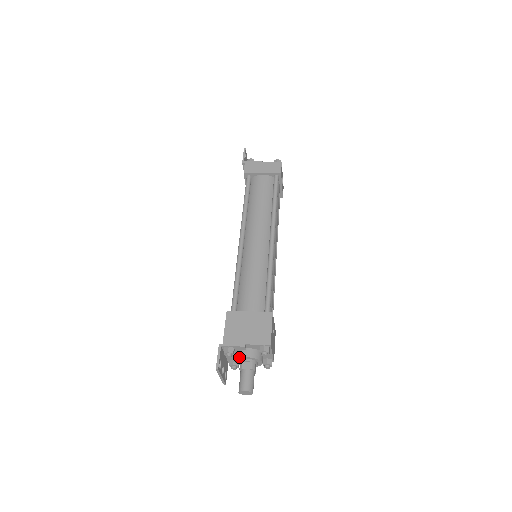
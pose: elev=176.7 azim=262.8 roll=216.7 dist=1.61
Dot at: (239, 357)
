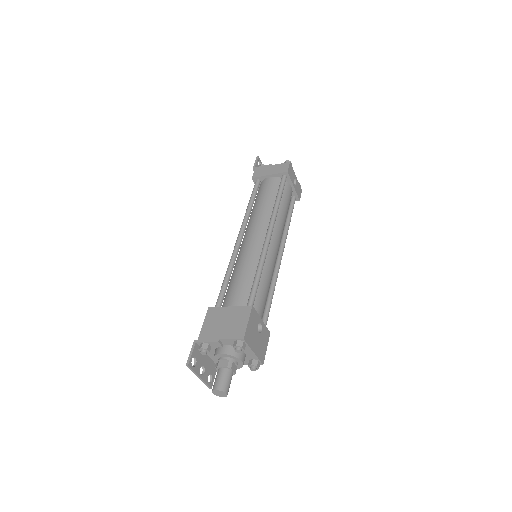
Dot at: (215, 354)
